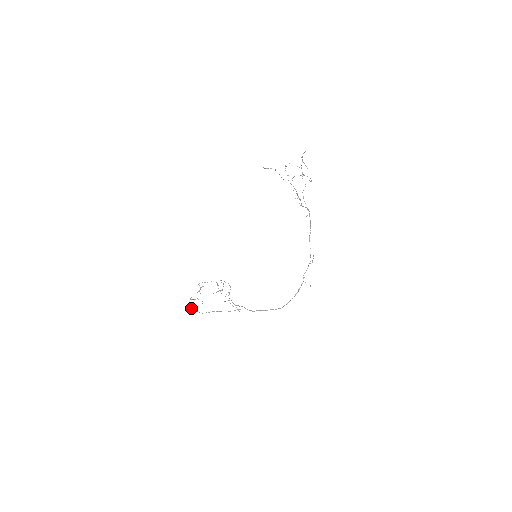
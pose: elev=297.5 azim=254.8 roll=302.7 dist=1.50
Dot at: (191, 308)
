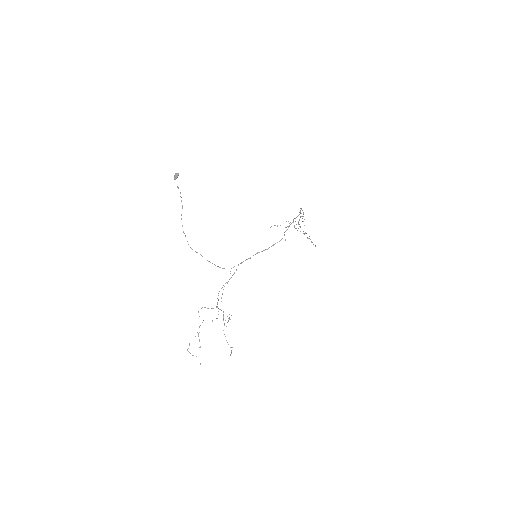
Dot at: (178, 173)
